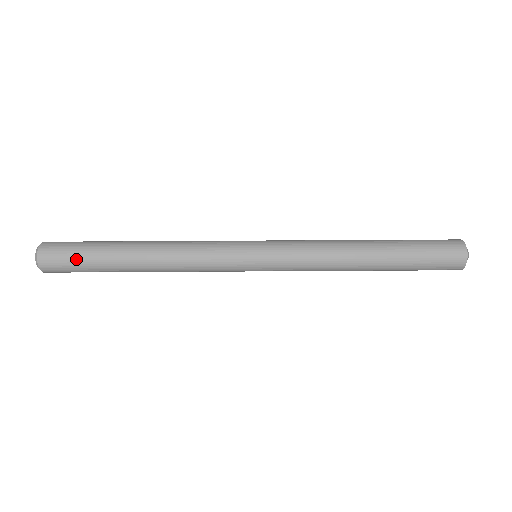
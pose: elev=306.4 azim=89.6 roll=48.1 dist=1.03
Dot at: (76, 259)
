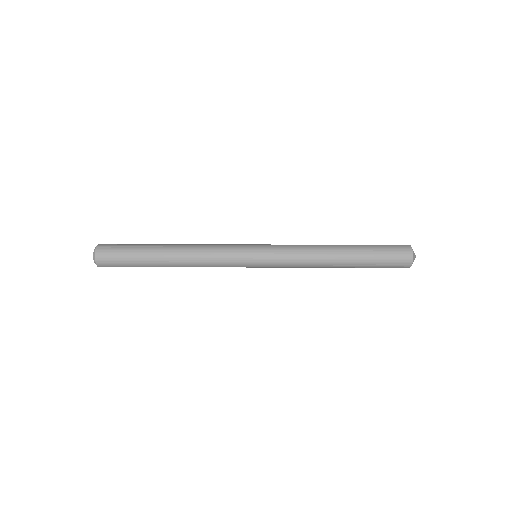
Dot at: (126, 245)
